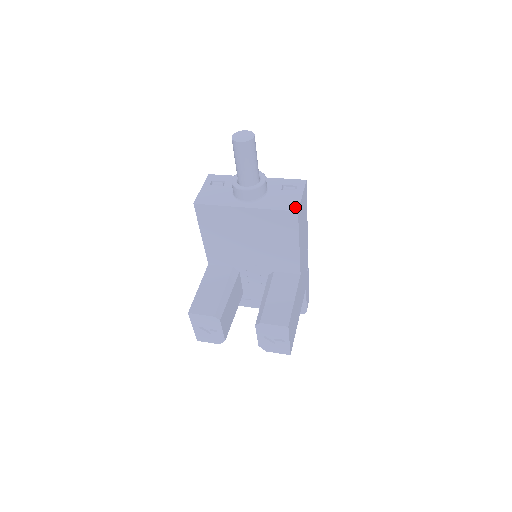
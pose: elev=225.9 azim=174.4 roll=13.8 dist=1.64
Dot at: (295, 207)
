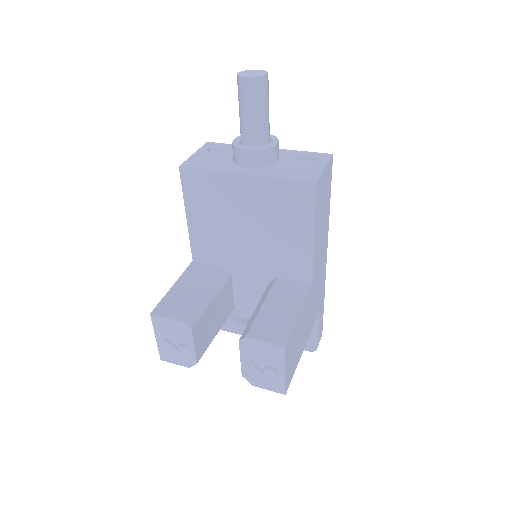
Dot at: (313, 178)
